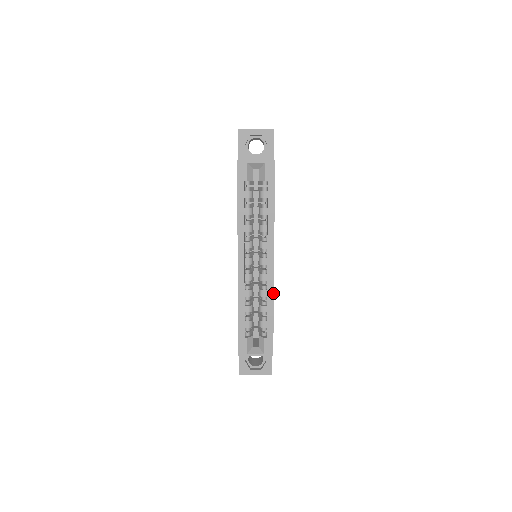
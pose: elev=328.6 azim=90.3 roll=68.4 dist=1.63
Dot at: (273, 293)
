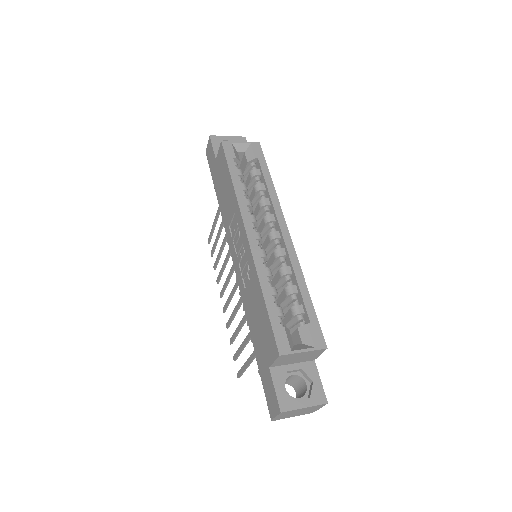
Dot at: (299, 266)
